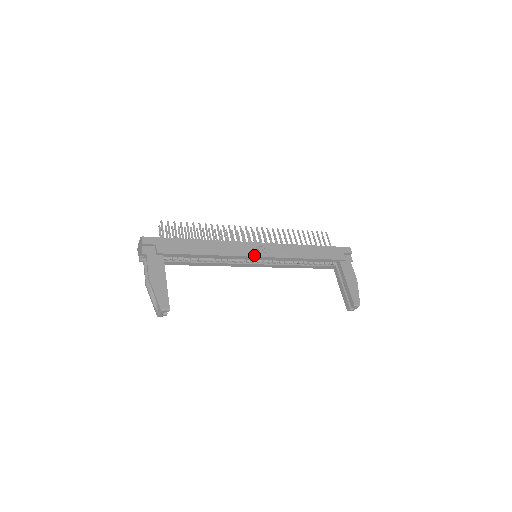
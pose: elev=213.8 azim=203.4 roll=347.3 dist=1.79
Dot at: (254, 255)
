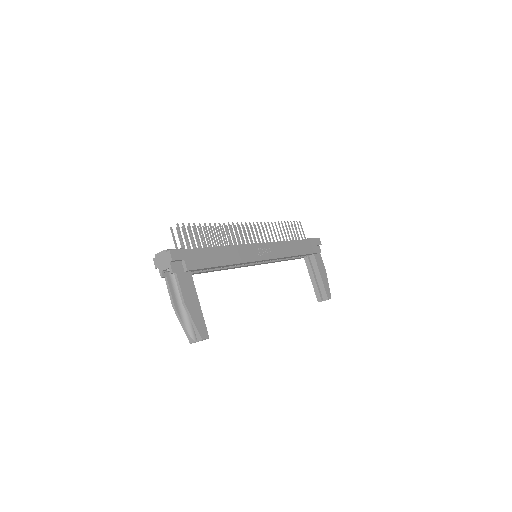
Dot at: (261, 259)
